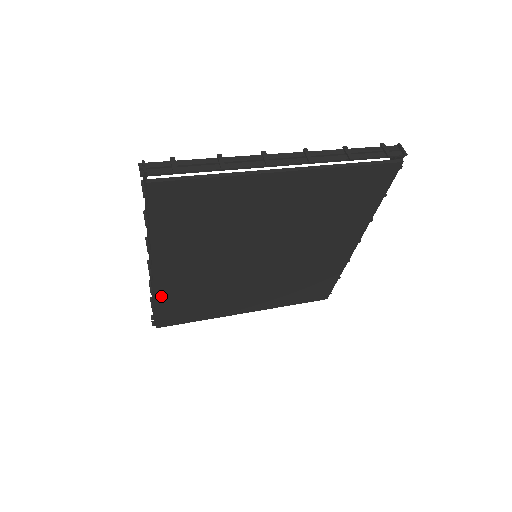
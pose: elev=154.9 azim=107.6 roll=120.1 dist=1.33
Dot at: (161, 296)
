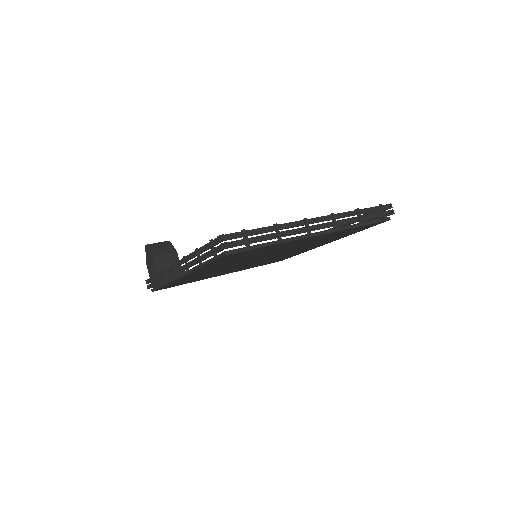
Dot at: (174, 282)
